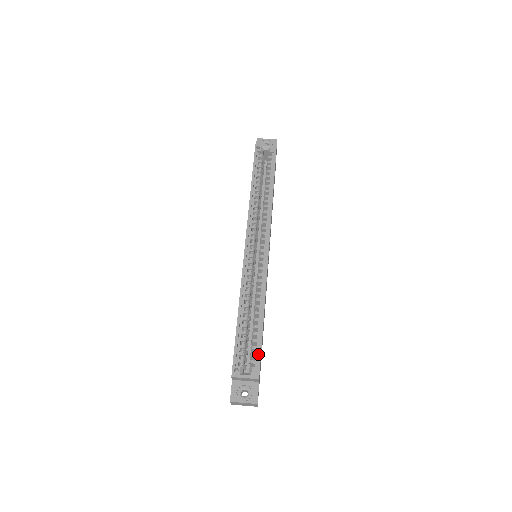
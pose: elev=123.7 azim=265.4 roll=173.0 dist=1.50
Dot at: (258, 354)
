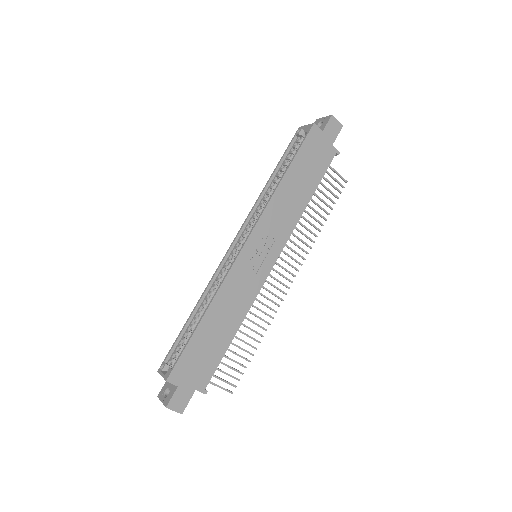
Dot at: (178, 356)
